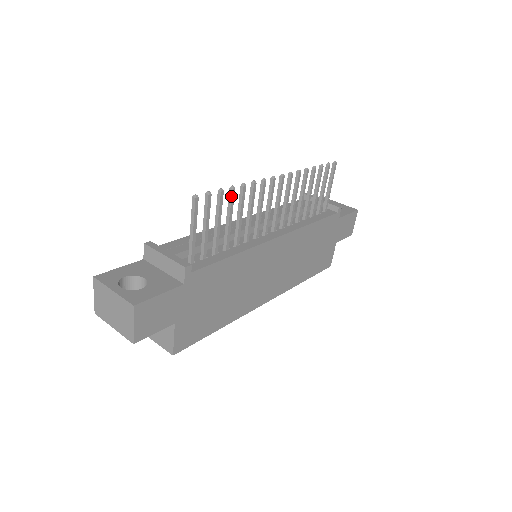
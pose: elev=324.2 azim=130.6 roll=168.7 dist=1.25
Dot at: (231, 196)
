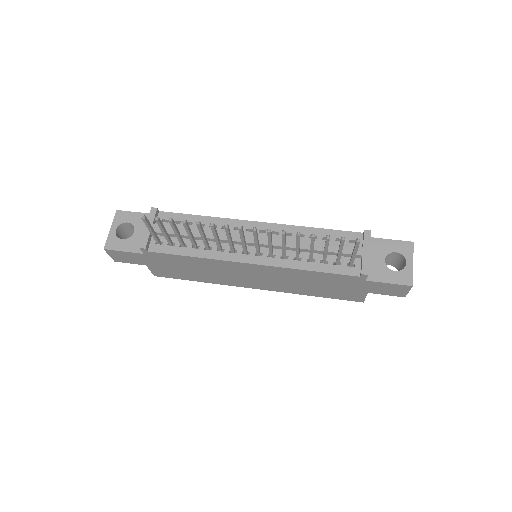
Dot at: (184, 225)
